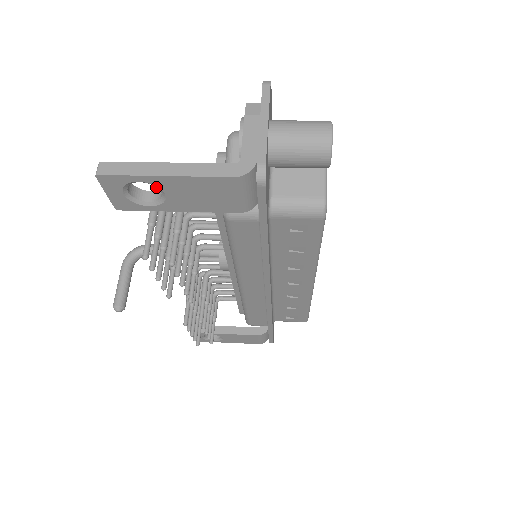
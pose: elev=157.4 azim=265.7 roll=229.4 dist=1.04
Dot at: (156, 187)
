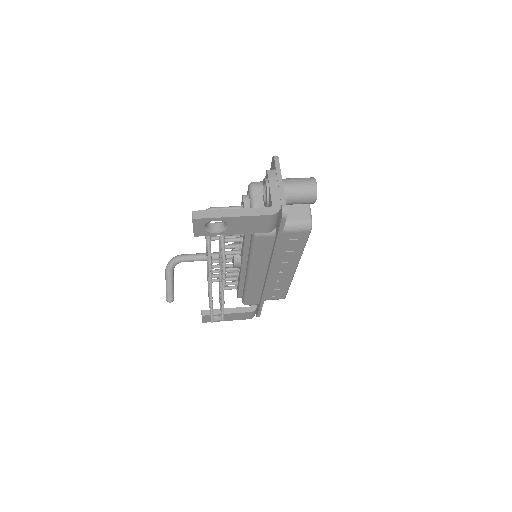
Dot at: occluded
